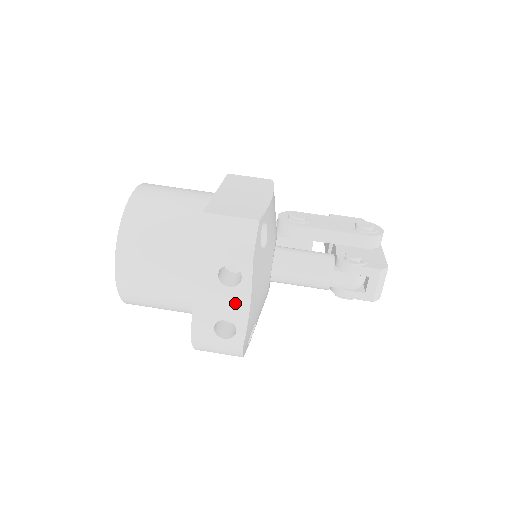
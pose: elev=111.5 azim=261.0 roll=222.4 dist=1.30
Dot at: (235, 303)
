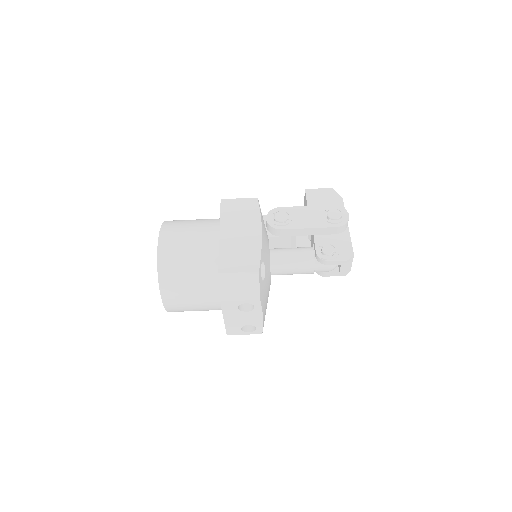
Dot at: (252, 318)
